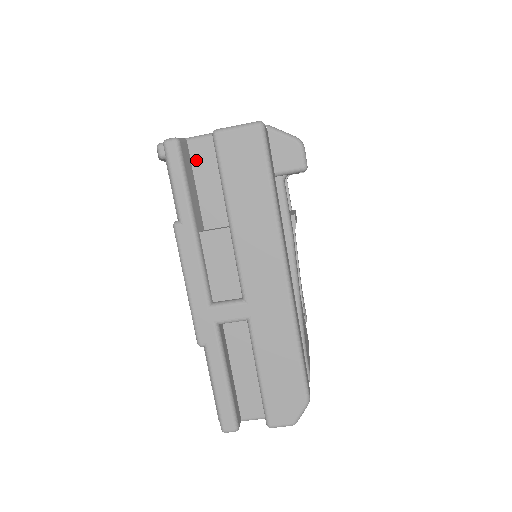
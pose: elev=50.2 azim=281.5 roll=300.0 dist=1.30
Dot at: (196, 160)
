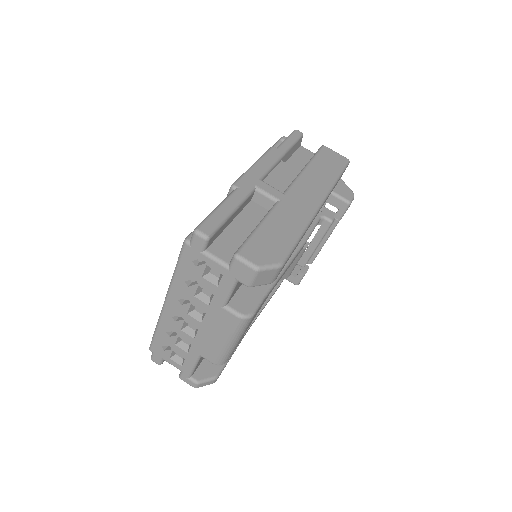
Dot at: (299, 152)
